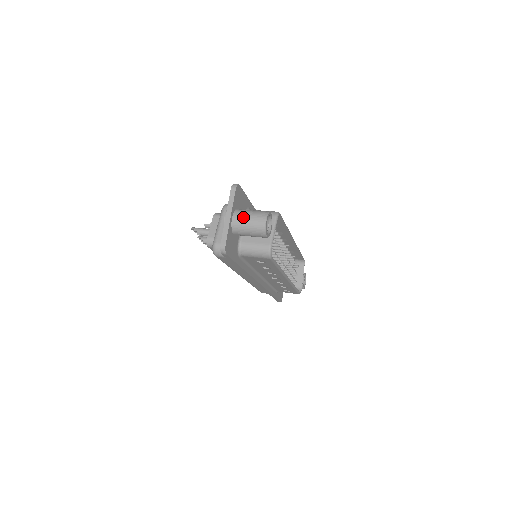
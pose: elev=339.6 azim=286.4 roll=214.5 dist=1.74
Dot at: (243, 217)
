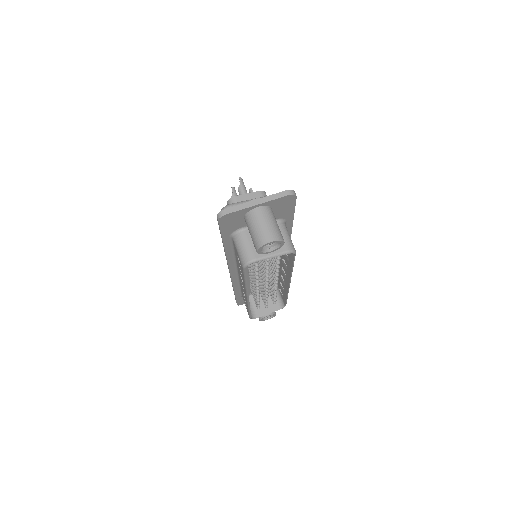
Dot at: (264, 217)
